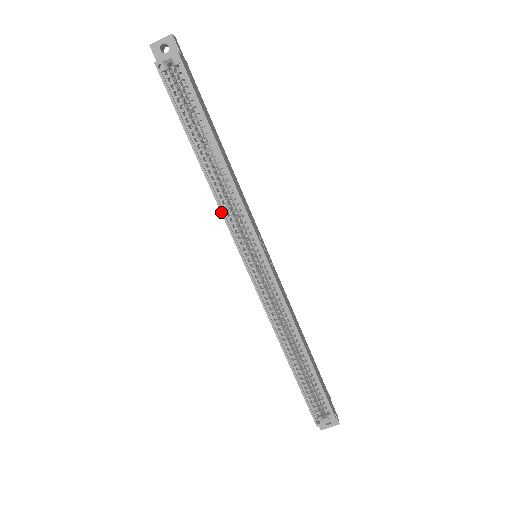
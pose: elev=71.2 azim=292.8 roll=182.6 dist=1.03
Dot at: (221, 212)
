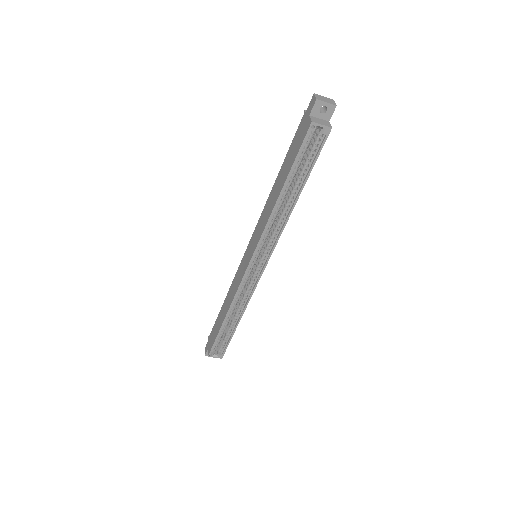
Dot at: (264, 230)
